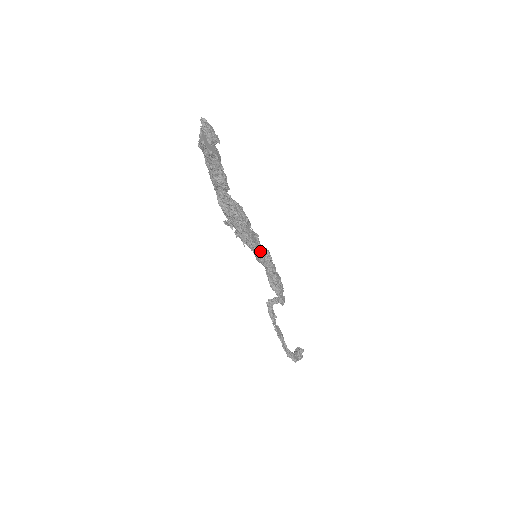
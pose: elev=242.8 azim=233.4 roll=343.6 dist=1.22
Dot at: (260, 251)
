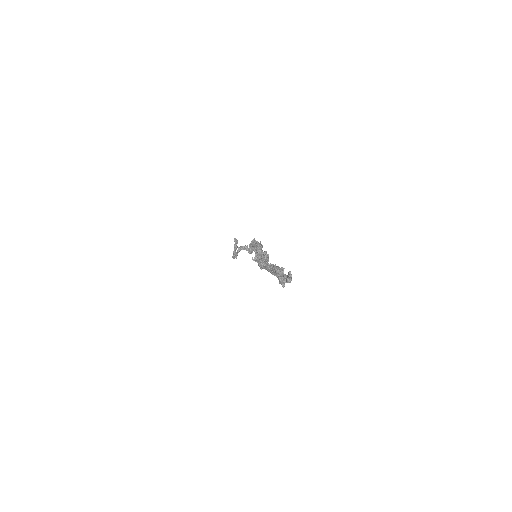
Dot at: occluded
